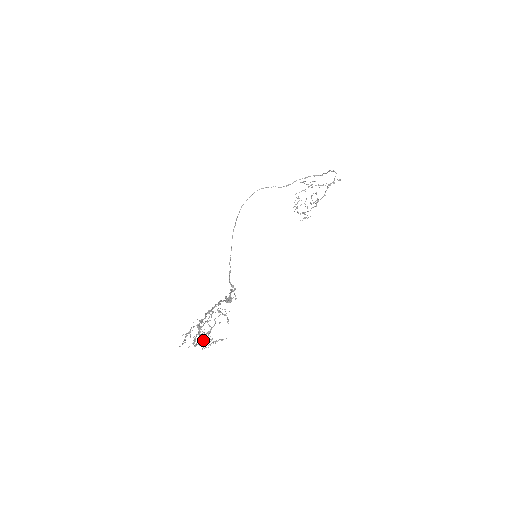
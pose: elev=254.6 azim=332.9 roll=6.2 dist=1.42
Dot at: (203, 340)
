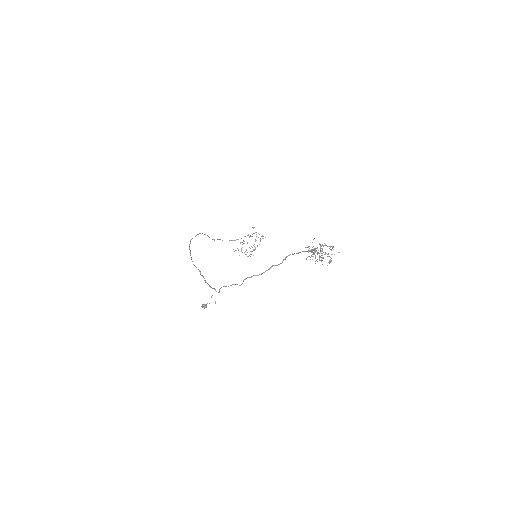
Dot at: occluded
